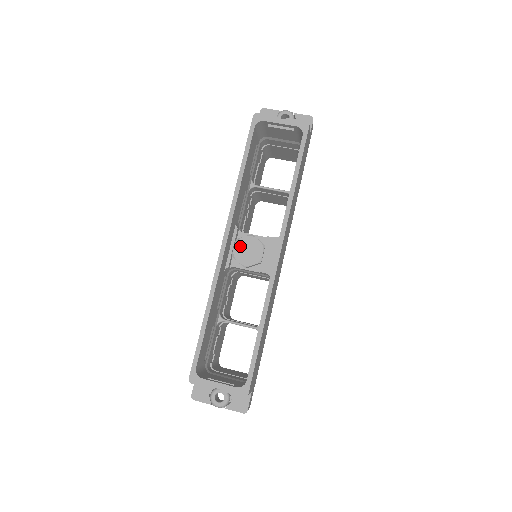
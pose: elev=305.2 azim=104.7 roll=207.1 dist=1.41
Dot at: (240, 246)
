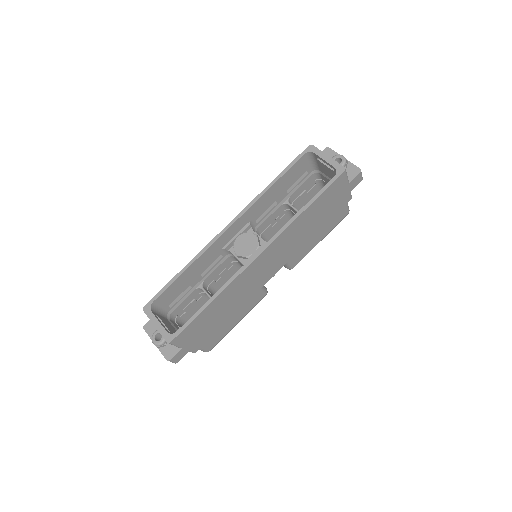
Dot at: (243, 238)
